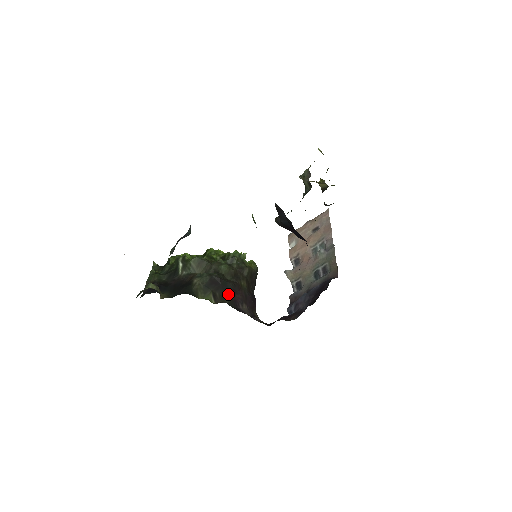
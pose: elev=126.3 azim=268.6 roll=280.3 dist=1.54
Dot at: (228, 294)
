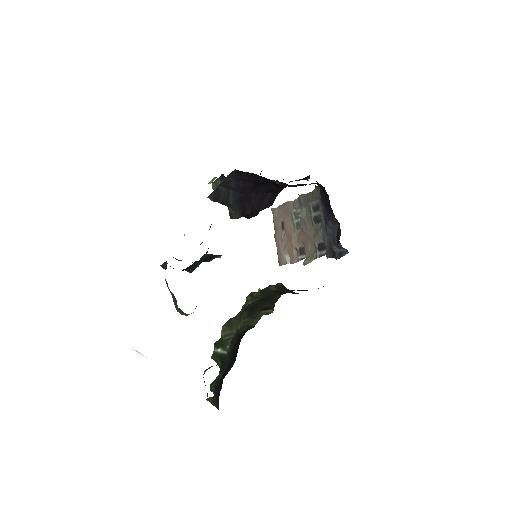
Dot at: (274, 296)
